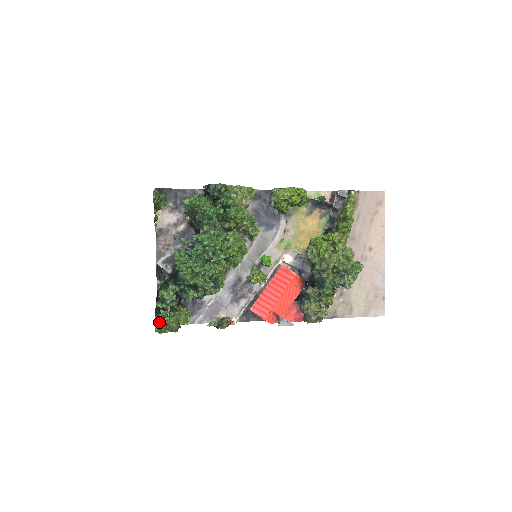
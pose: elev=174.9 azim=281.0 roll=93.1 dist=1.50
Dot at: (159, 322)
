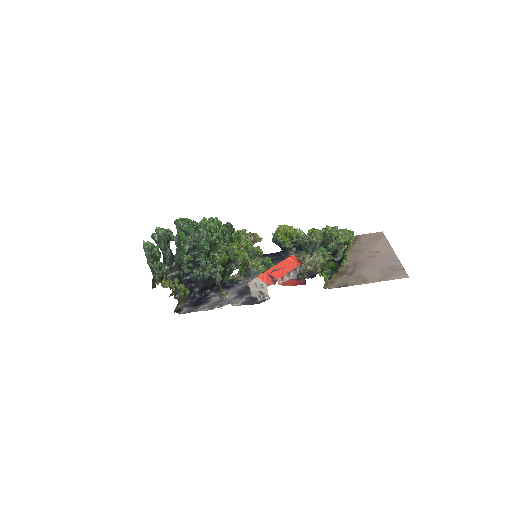
Dot at: (149, 244)
